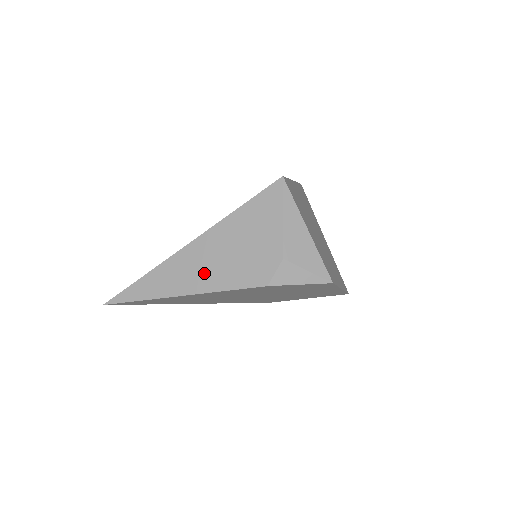
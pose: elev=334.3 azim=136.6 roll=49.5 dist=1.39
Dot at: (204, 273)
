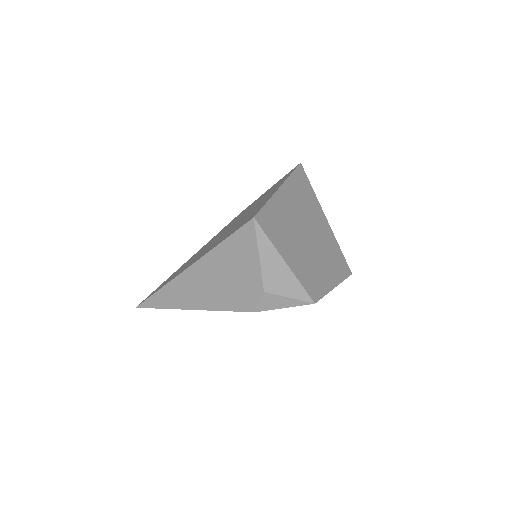
Dot at: (204, 294)
